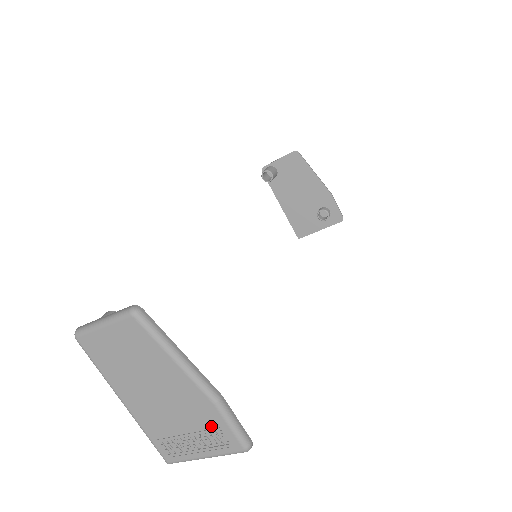
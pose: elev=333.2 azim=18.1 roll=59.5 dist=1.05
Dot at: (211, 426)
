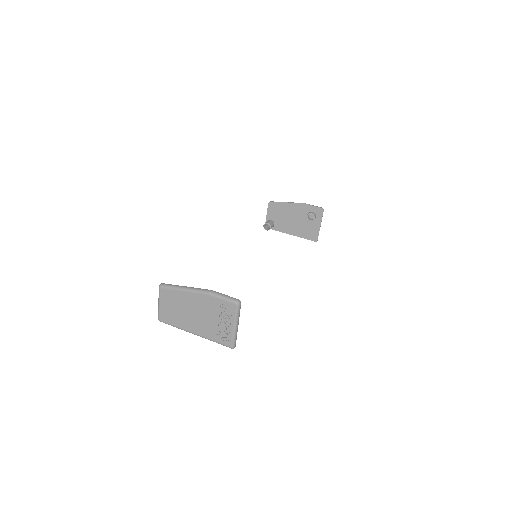
Dot at: (219, 307)
